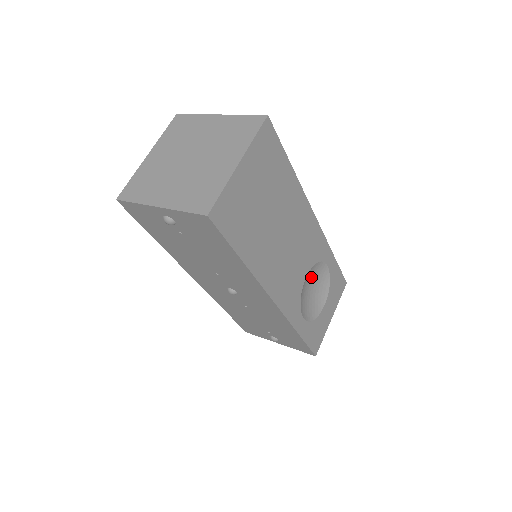
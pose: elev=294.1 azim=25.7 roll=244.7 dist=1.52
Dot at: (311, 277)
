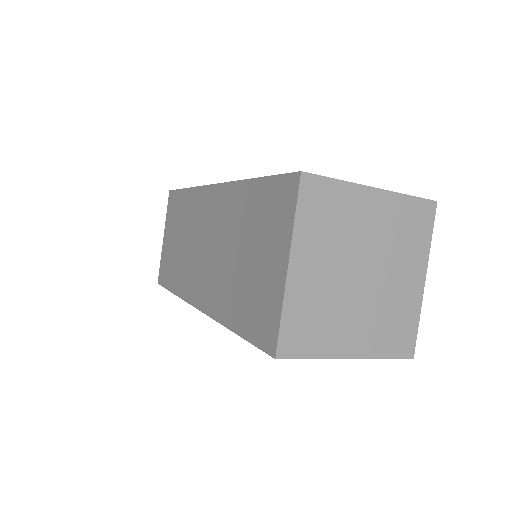
Dot at: occluded
